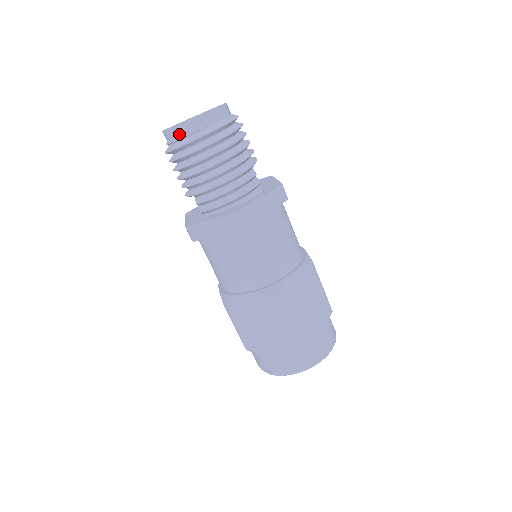
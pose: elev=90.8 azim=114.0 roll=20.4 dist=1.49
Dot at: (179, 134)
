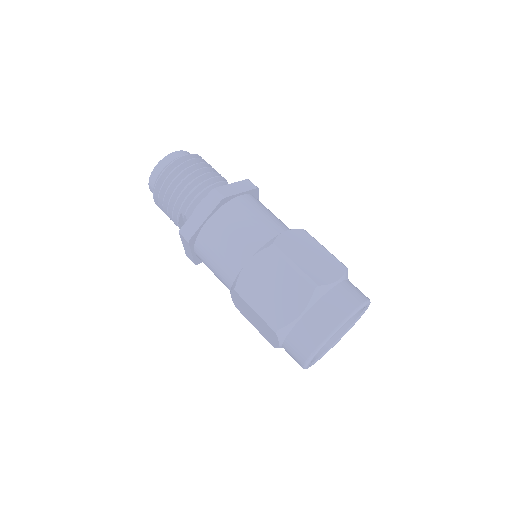
Dot at: (158, 172)
